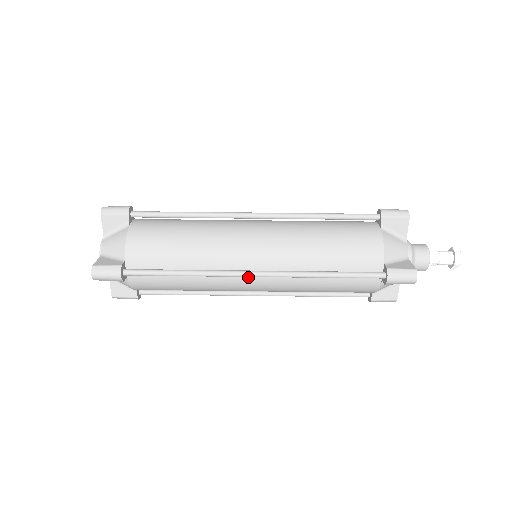
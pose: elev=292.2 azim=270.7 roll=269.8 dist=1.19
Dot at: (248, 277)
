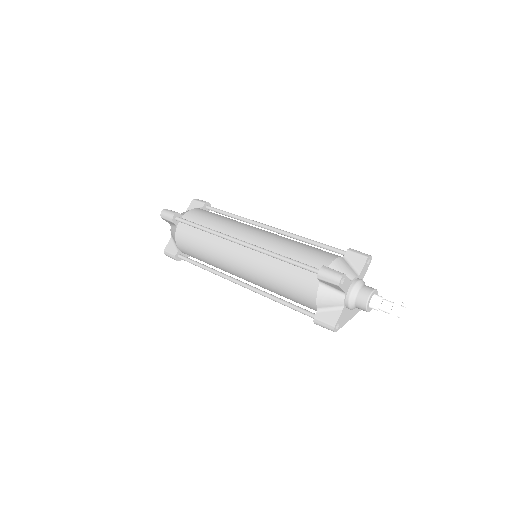
Dot at: (237, 248)
